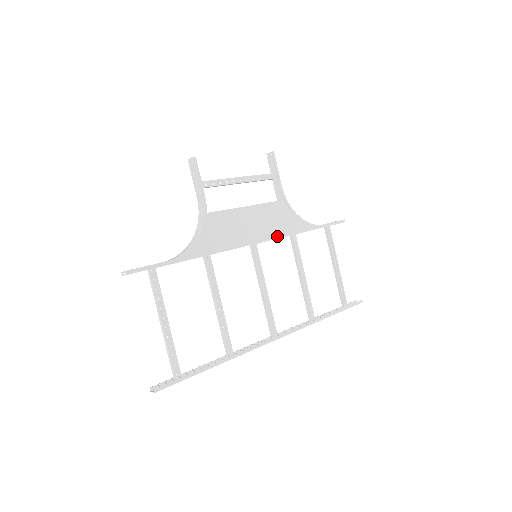
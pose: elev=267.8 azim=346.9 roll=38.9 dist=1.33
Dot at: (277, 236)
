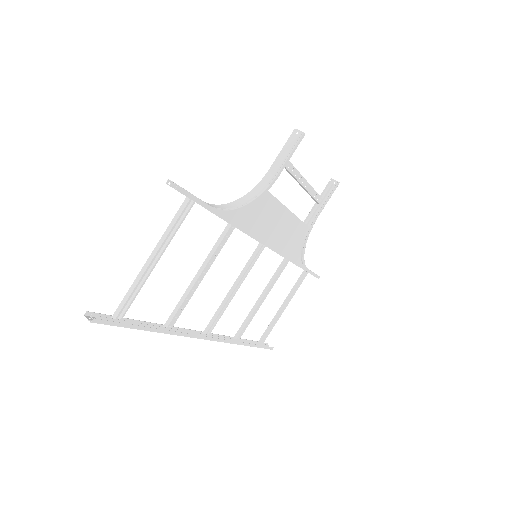
Dot at: (280, 252)
